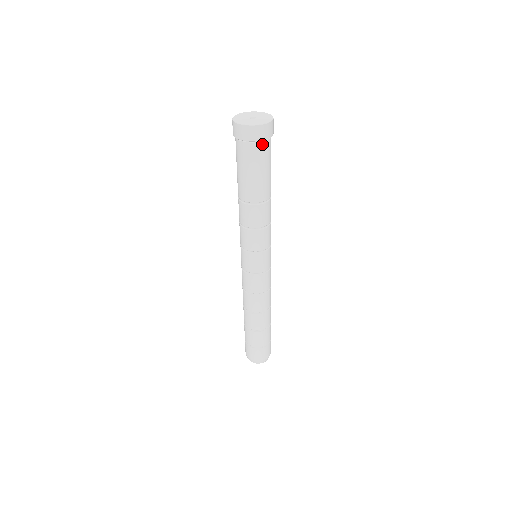
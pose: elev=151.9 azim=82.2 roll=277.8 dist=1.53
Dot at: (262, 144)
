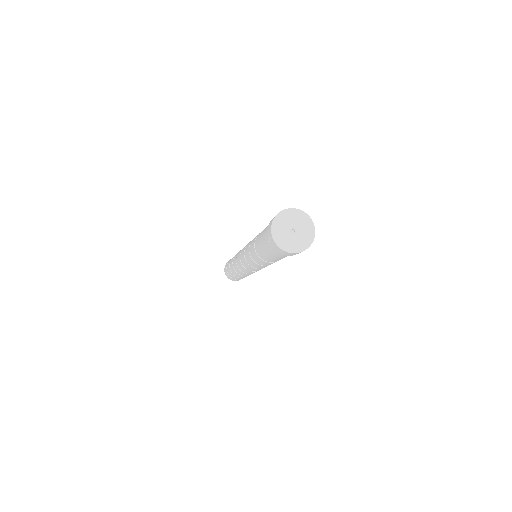
Dot at: occluded
